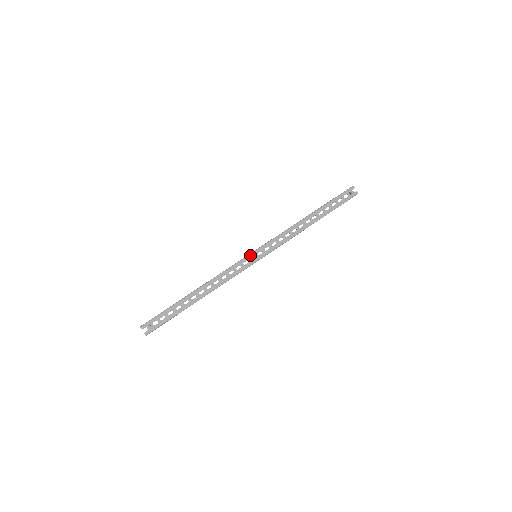
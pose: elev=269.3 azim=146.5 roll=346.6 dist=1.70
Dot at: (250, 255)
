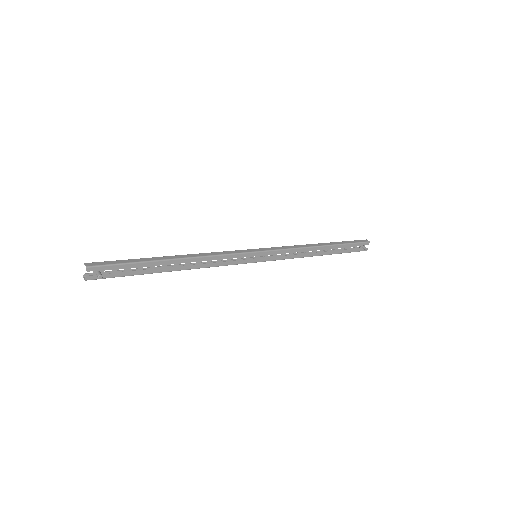
Dot at: (253, 253)
